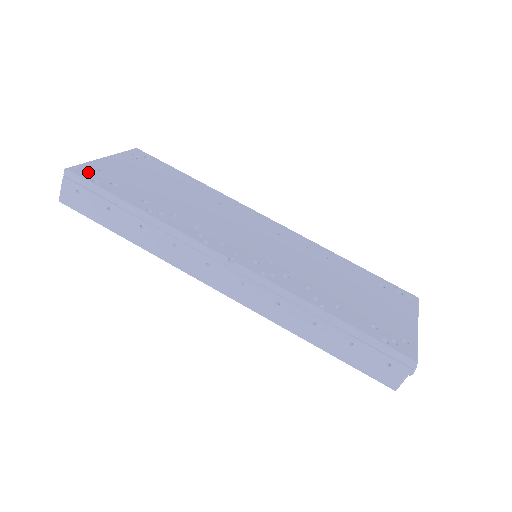
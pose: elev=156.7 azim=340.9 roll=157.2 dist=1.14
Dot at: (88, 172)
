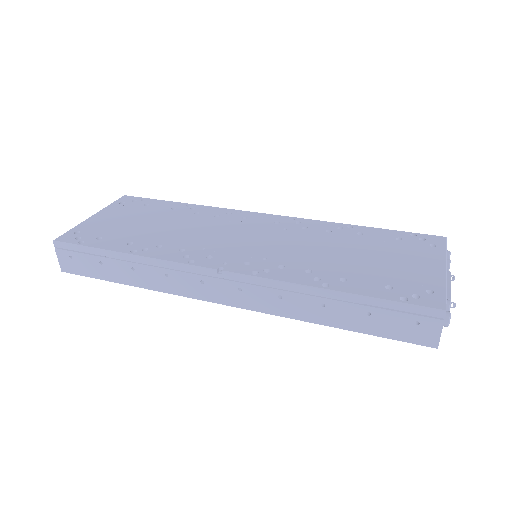
Dot at: (75, 236)
